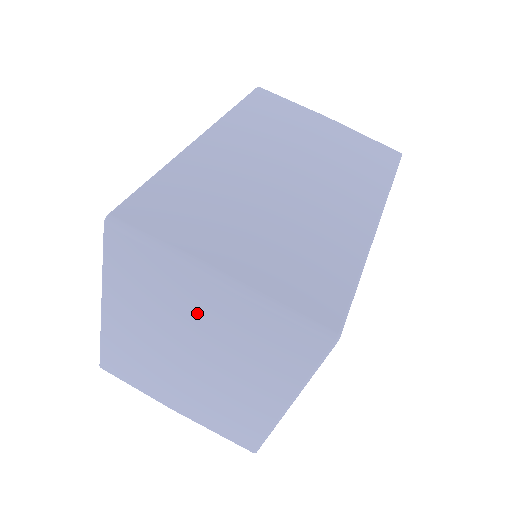
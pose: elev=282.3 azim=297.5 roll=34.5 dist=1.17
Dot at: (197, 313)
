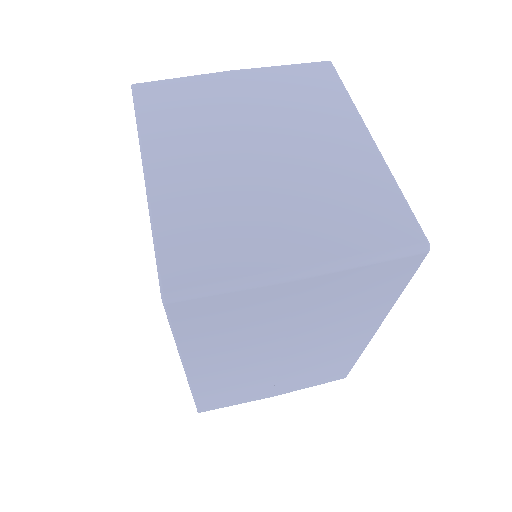
Dot at: (238, 102)
